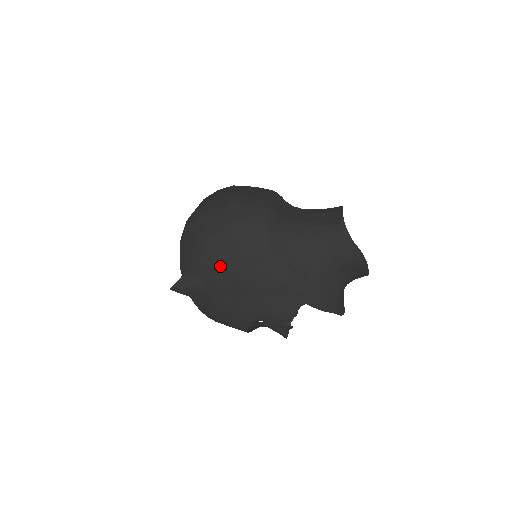
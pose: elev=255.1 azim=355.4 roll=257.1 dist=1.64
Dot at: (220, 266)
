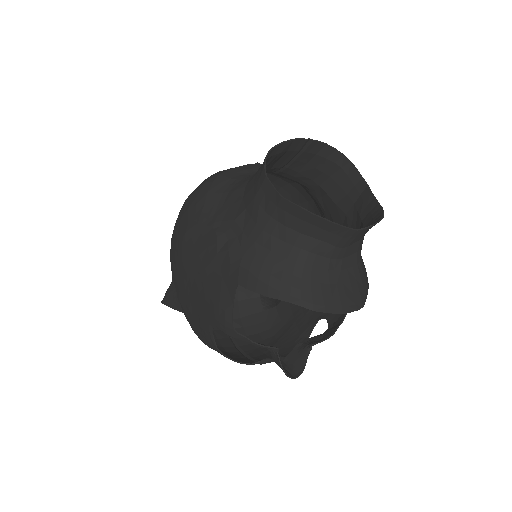
Dot at: (175, 256)
